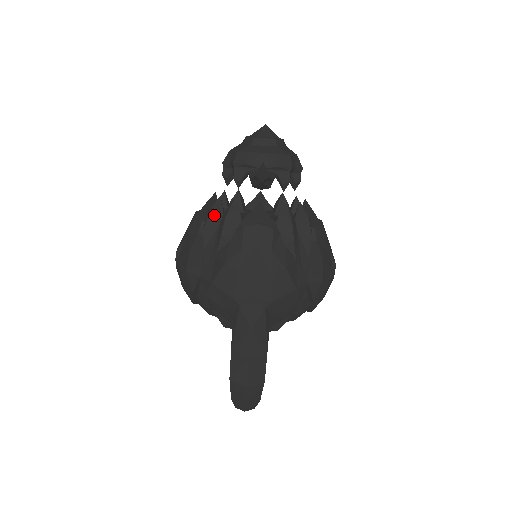
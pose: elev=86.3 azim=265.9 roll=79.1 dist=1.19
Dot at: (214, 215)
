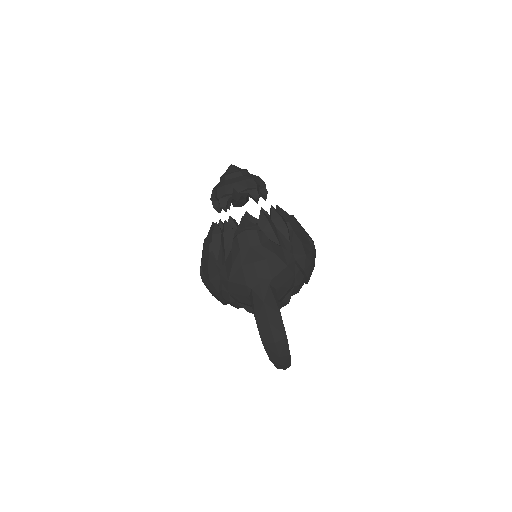
Dot at: (216, 236)
